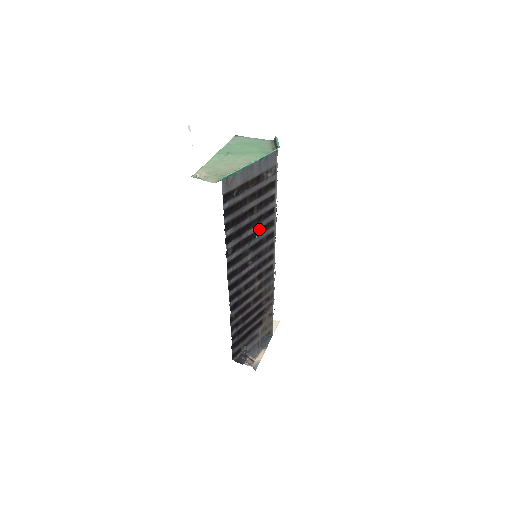
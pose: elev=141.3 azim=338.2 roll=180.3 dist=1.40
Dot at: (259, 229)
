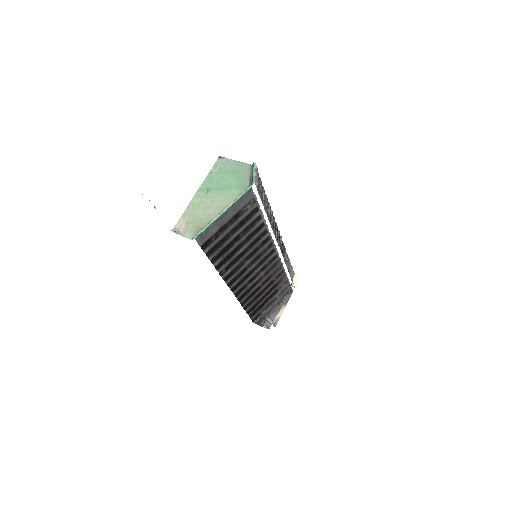
Dot at: (251, 243)
